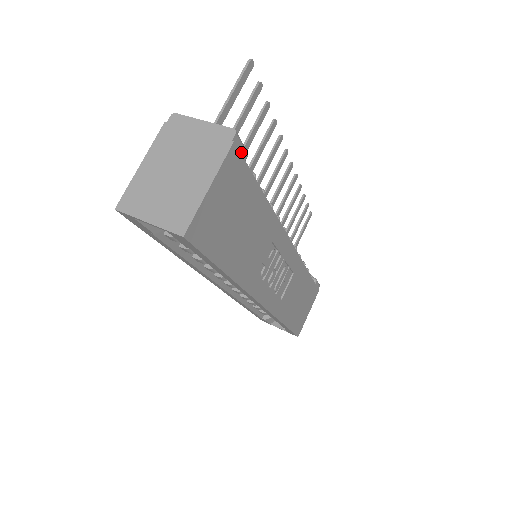
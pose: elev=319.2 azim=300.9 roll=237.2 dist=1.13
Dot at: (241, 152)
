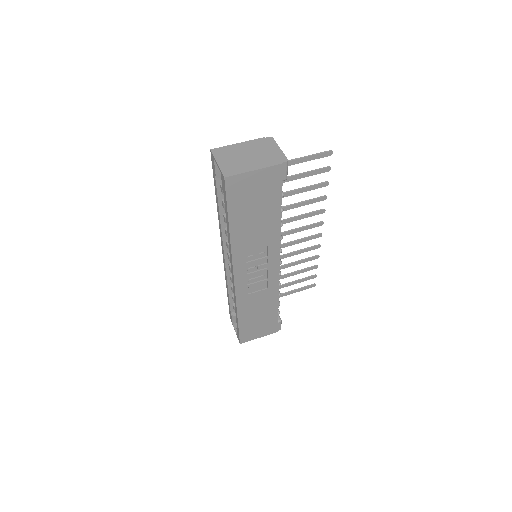
Dot at: (283, 174)
